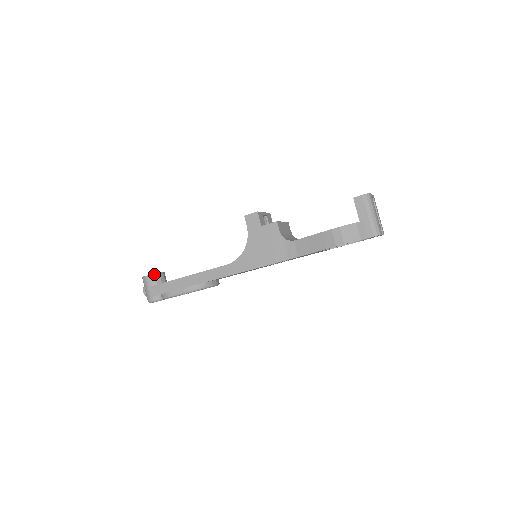
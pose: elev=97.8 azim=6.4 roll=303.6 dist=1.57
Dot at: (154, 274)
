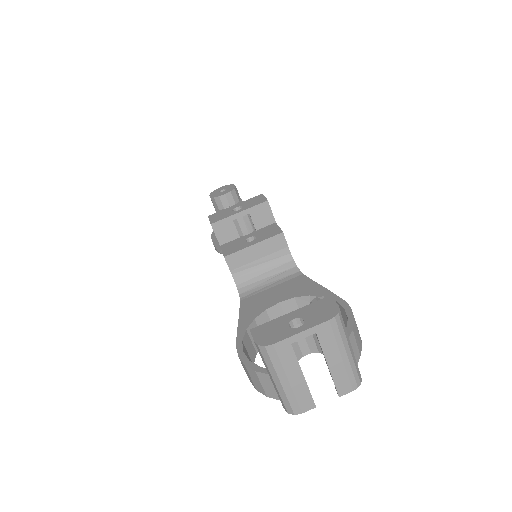
Dot at: (214, 198)
